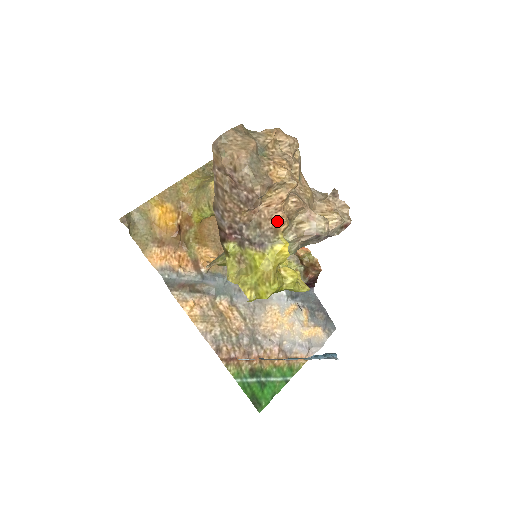
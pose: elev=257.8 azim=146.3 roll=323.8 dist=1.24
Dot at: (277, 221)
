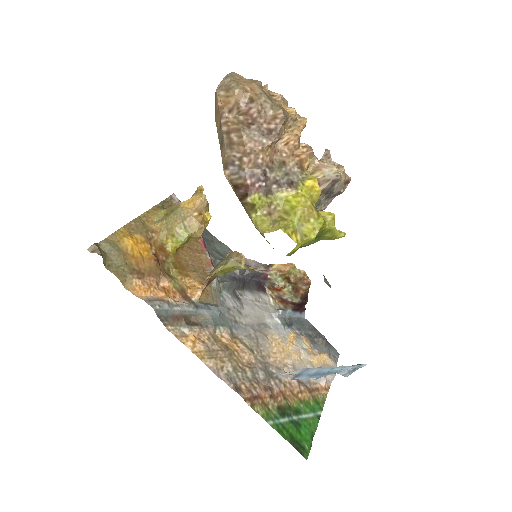
Dot at: (300, 157)
